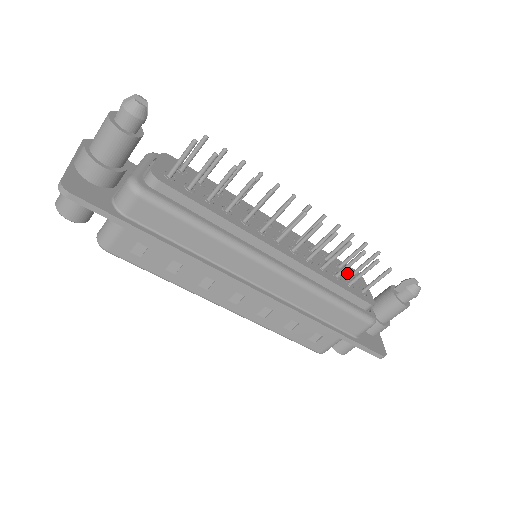
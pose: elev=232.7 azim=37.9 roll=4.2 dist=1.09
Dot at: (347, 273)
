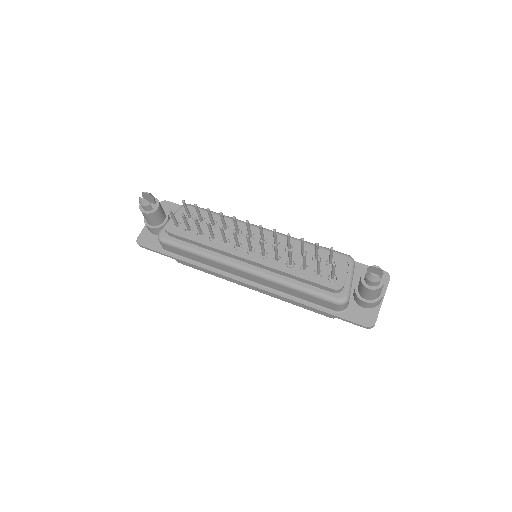
Dot at: (324, 262)
